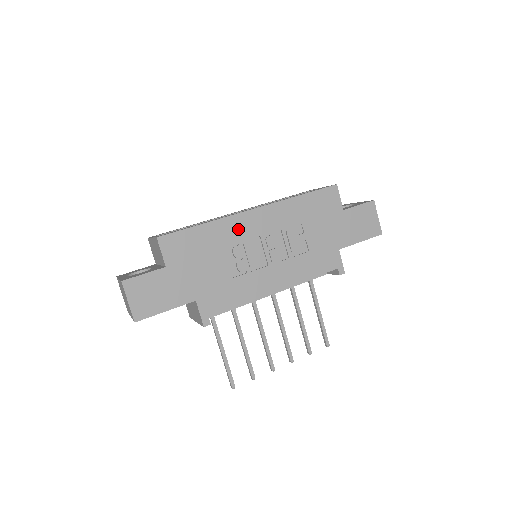
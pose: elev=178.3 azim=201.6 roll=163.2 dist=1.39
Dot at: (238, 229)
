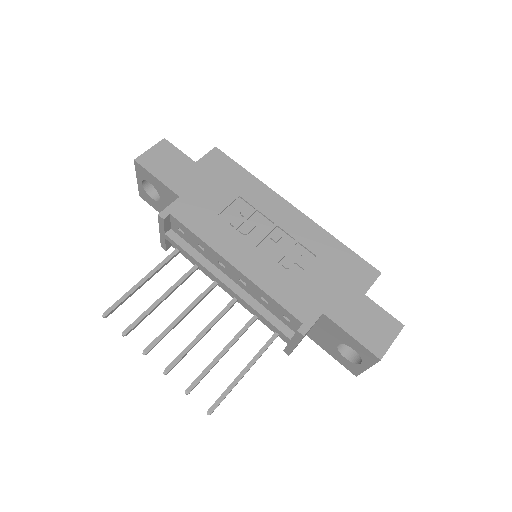
Dot at: (267, 202)
